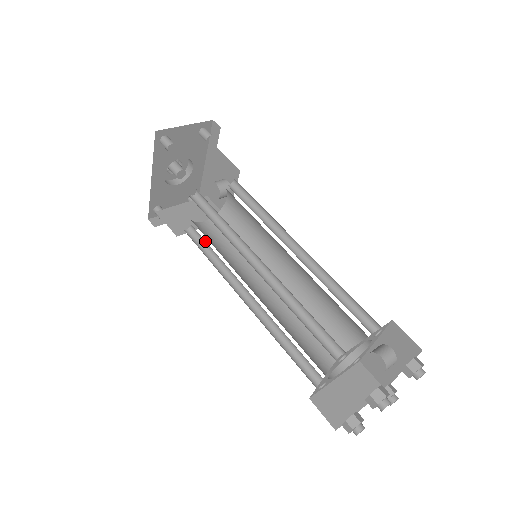
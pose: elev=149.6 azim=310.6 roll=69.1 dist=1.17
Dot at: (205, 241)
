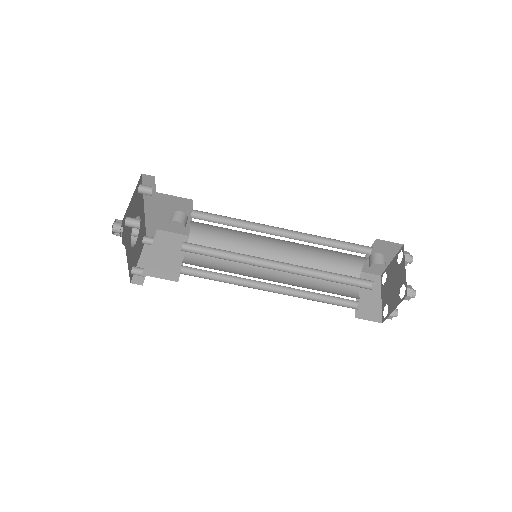
Dot at: (205, 270)
